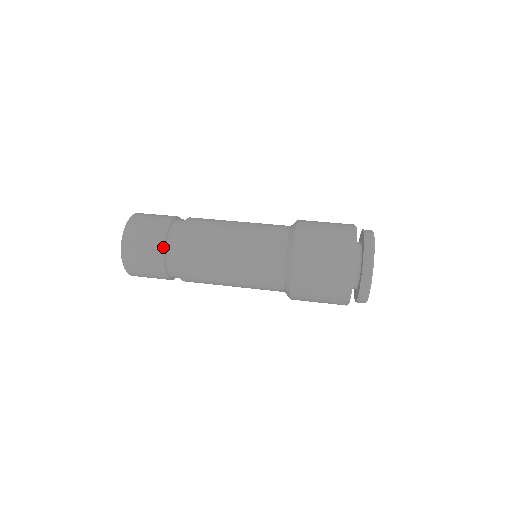
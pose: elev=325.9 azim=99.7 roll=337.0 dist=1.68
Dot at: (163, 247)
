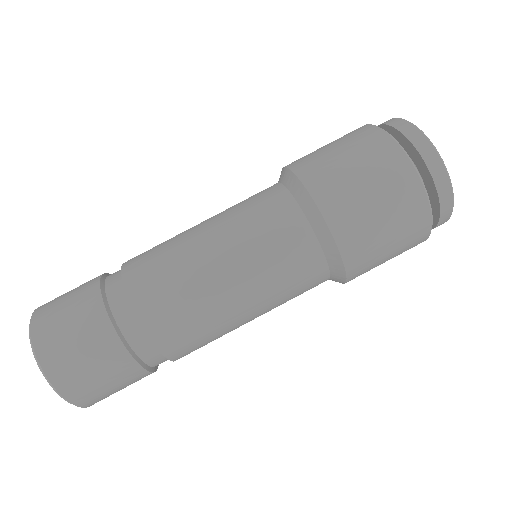
Dot at: (114, 333)
